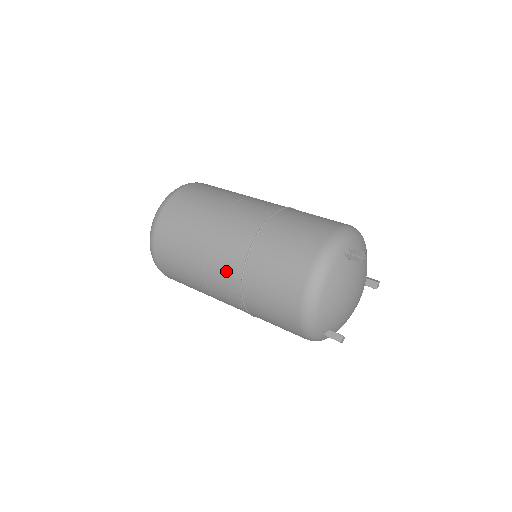
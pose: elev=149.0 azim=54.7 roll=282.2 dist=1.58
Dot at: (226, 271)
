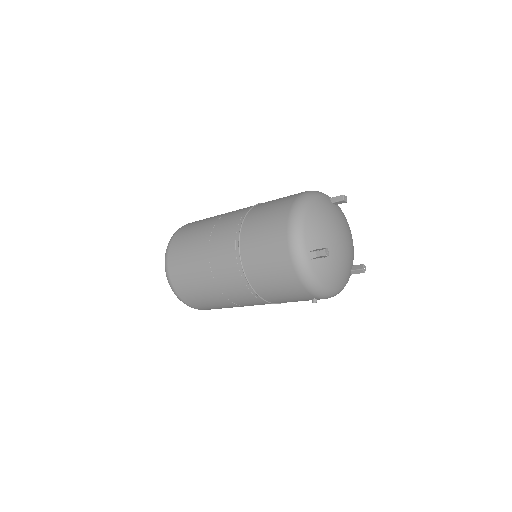
Dot at: (230, 223)
